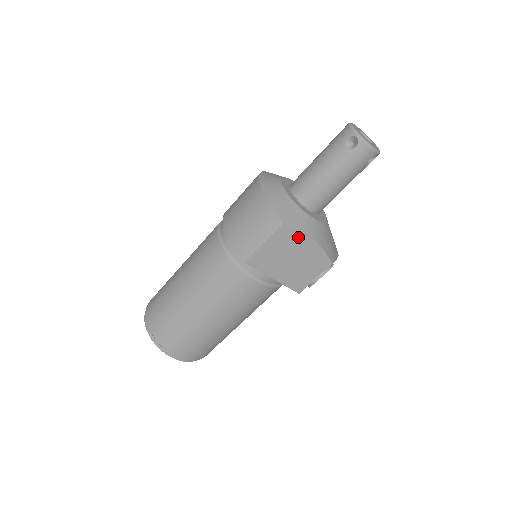
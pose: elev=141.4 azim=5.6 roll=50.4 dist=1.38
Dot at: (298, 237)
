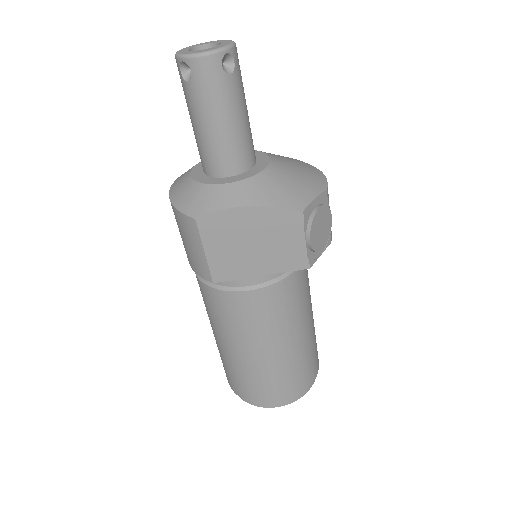
Dot at: (228, 218)
